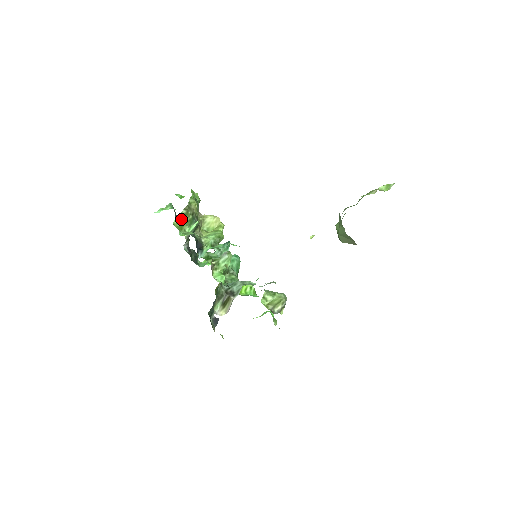
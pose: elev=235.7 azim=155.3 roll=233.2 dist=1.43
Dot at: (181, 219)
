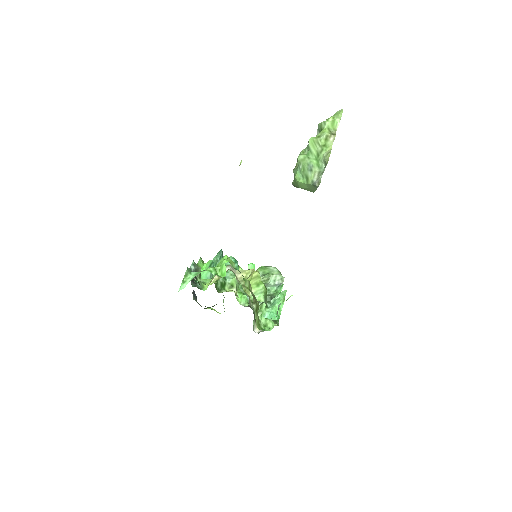
Dot at: (256, 316)
